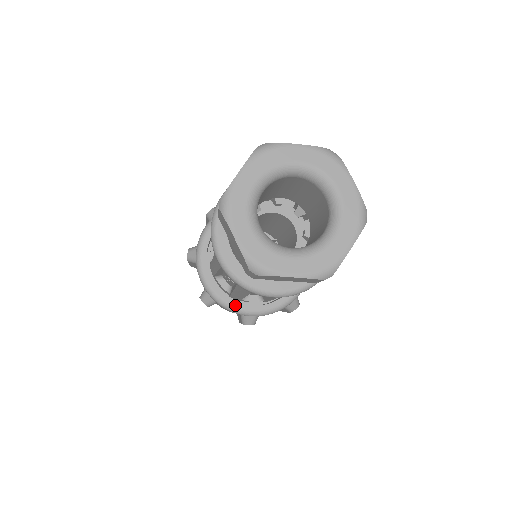
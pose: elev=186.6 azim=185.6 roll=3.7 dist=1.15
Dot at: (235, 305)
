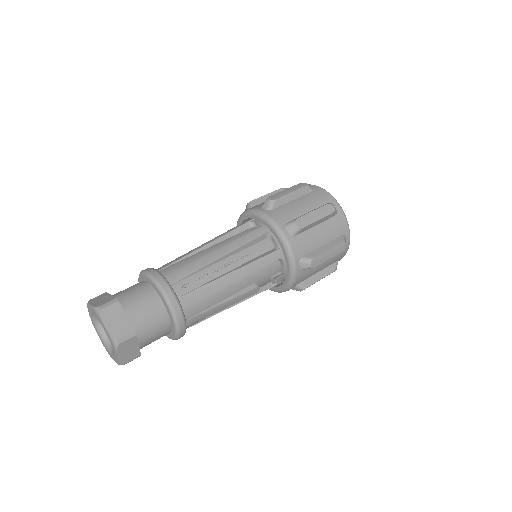
Dot at: occluded
